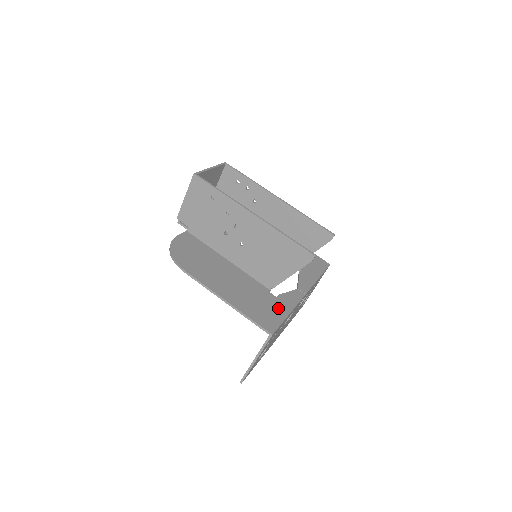
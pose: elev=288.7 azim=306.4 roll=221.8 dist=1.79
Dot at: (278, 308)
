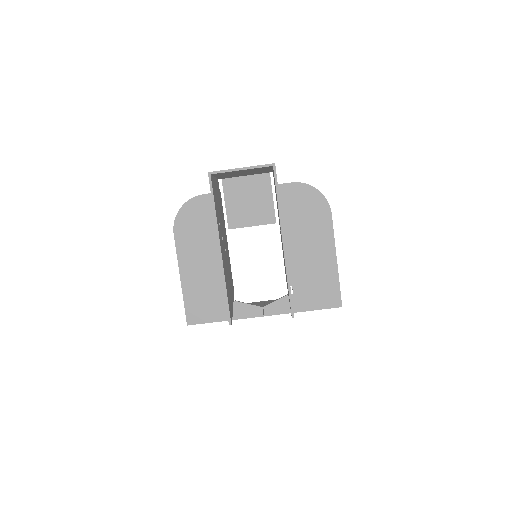
Dot at: (219, 311)
